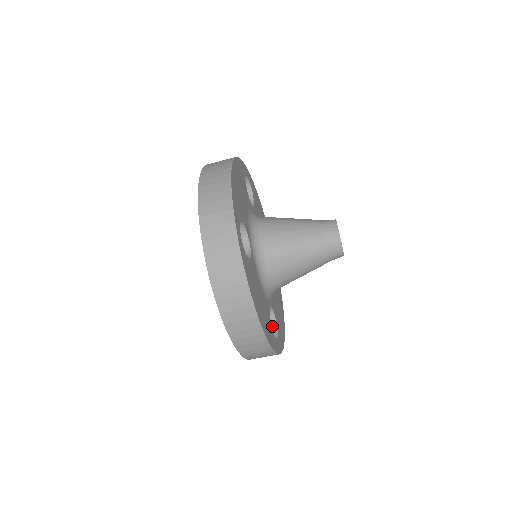
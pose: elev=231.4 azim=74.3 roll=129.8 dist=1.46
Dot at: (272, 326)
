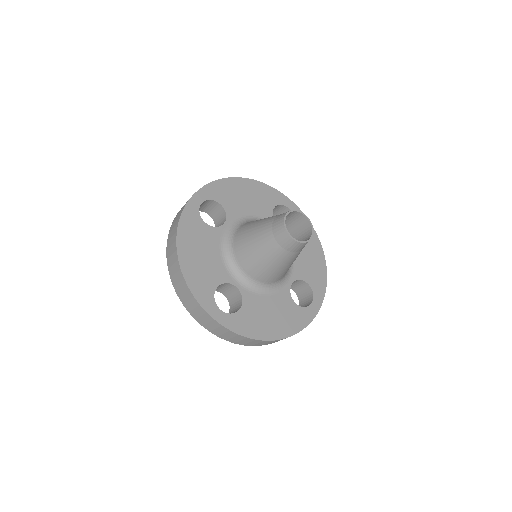
Dot at: (305, 285)
